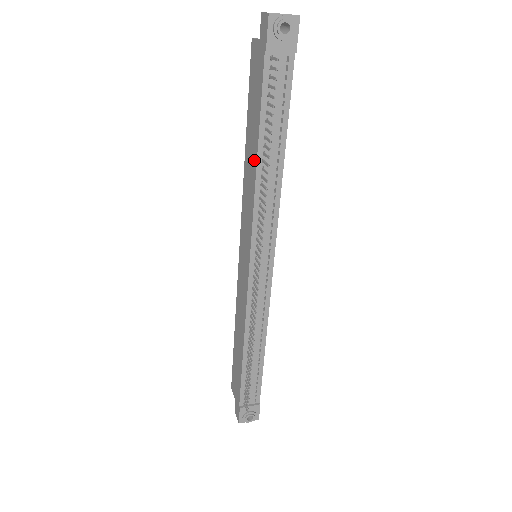
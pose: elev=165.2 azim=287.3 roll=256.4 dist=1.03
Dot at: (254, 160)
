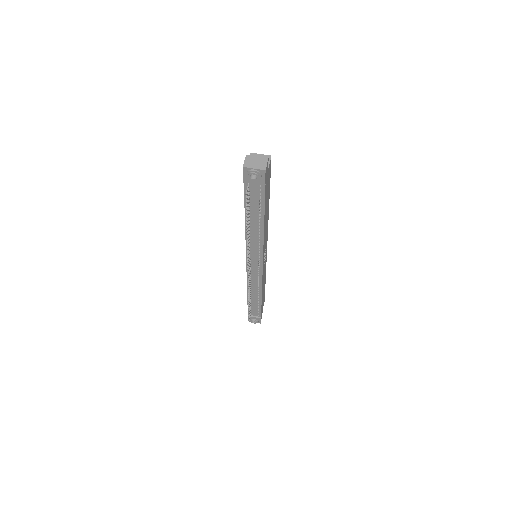
Dot at: occluded
